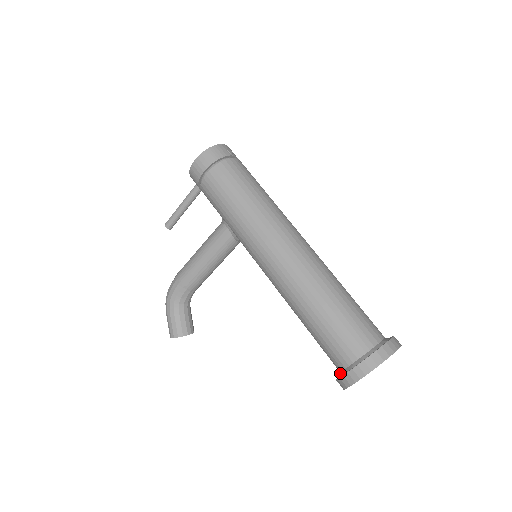
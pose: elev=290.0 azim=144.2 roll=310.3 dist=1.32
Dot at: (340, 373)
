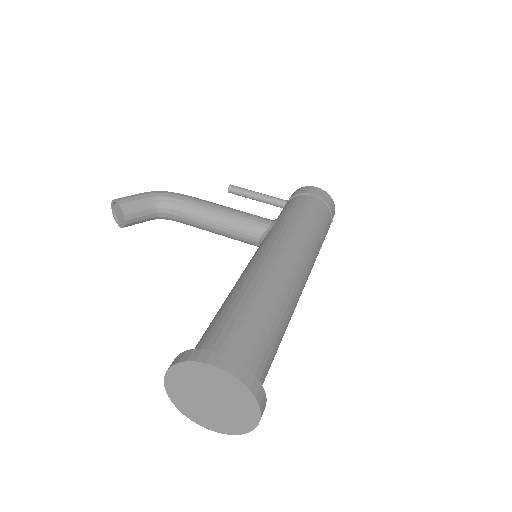
Dot at: occluded
